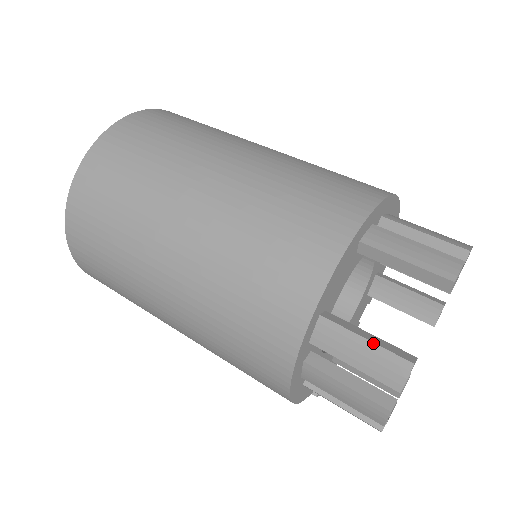
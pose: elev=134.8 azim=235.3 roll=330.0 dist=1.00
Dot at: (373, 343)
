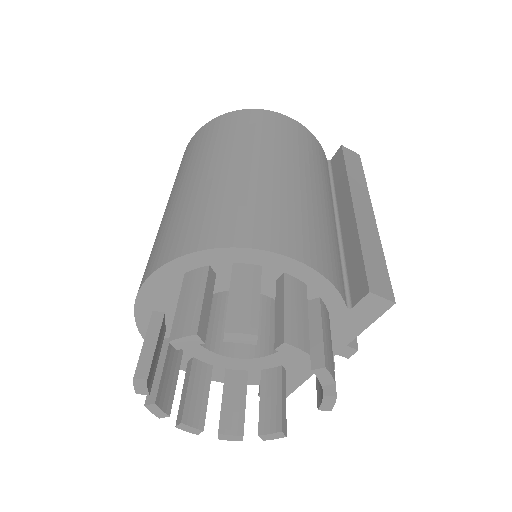
Dot at: (142, 349)
